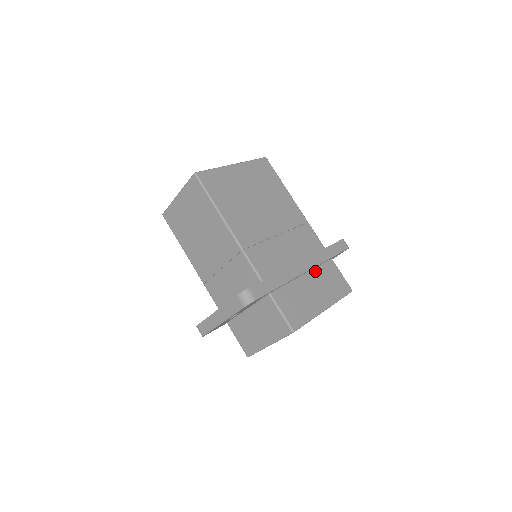
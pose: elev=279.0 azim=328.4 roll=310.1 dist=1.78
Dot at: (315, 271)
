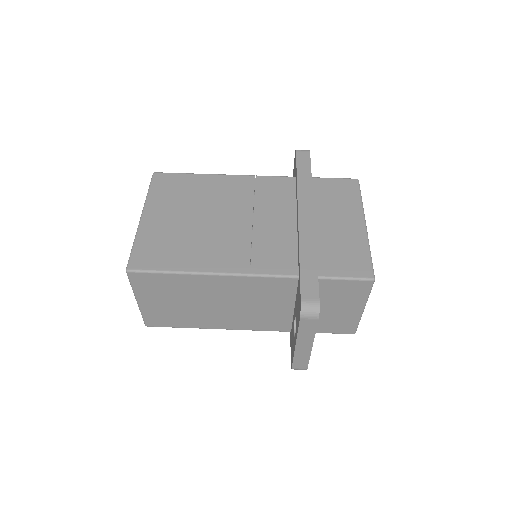
Dot at: (316, 206)
